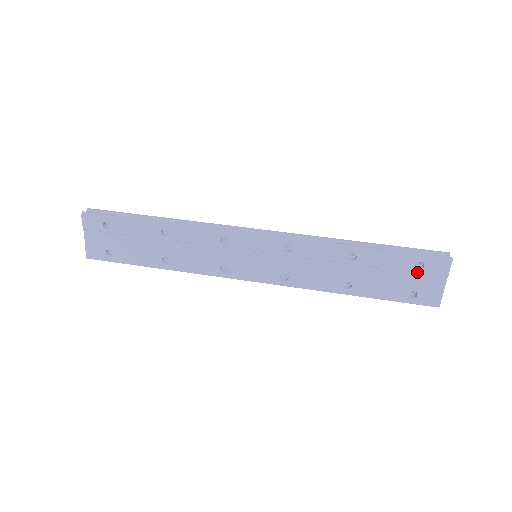
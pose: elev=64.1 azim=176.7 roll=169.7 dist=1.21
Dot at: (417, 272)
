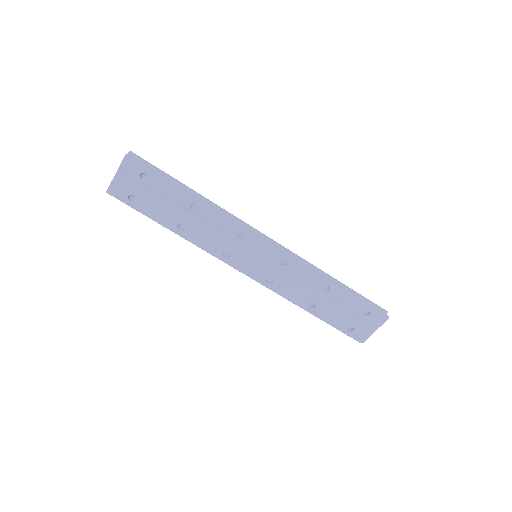
Dot at: (363, 317)
